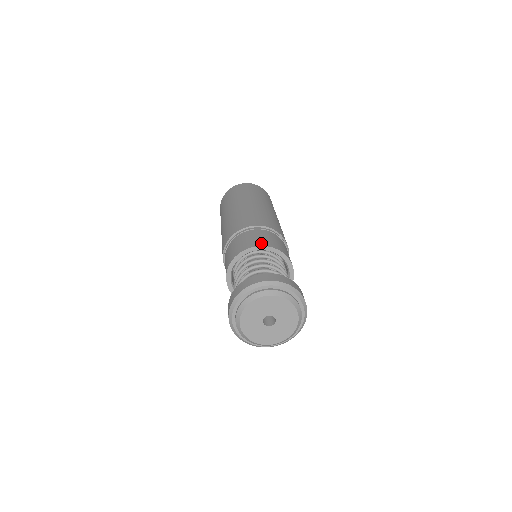
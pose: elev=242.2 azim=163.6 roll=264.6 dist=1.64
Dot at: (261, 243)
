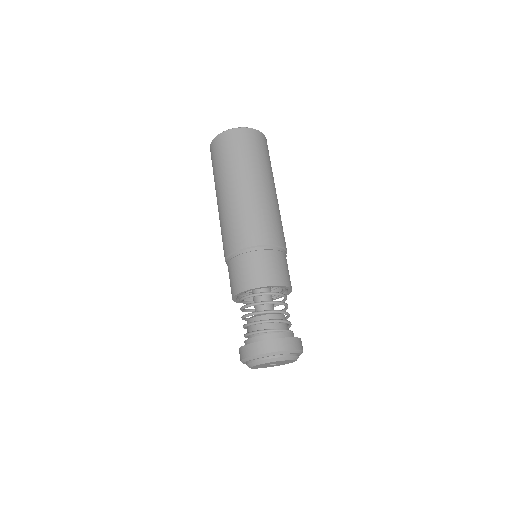
Dot at: (243, 286)
